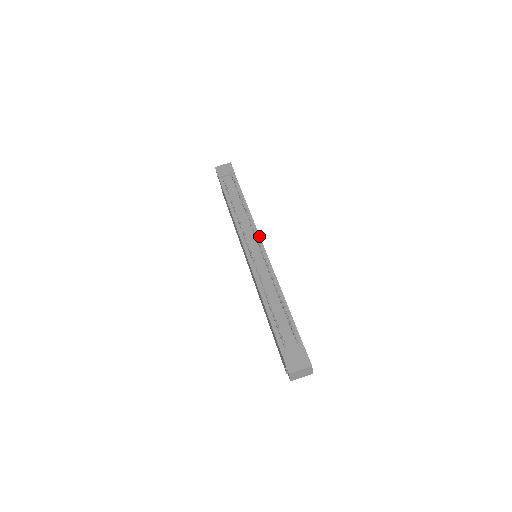
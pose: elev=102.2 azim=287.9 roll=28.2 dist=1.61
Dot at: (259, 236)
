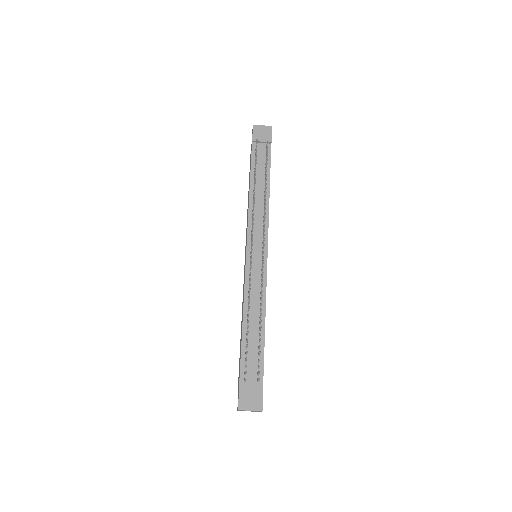
Dot at: (267, 238)
